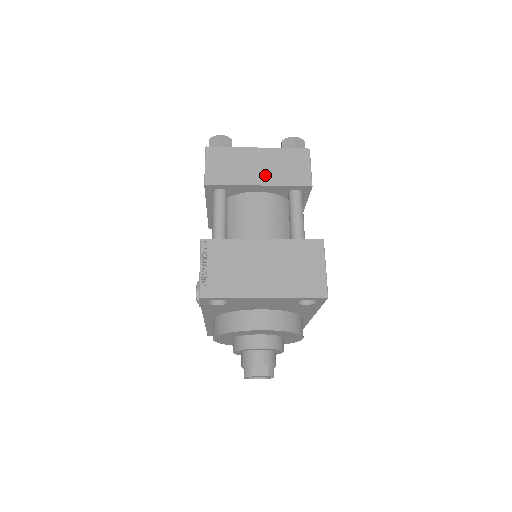
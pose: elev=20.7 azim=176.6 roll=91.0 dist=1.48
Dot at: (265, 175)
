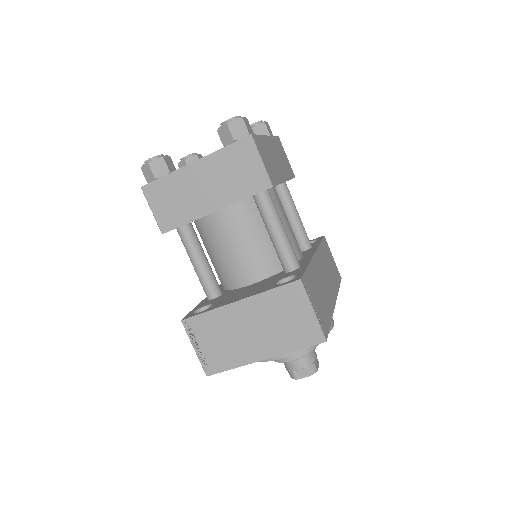
Dot at: (216, 196)
